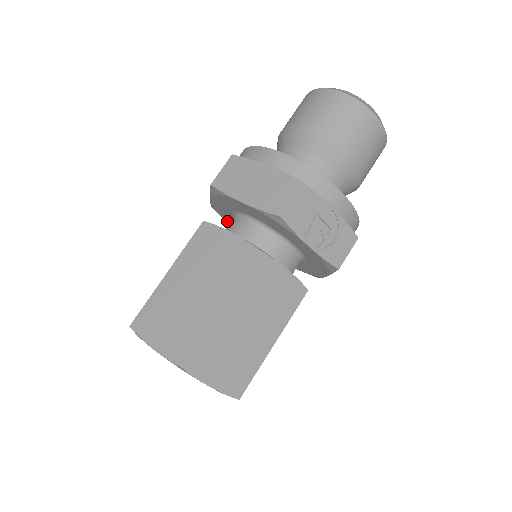
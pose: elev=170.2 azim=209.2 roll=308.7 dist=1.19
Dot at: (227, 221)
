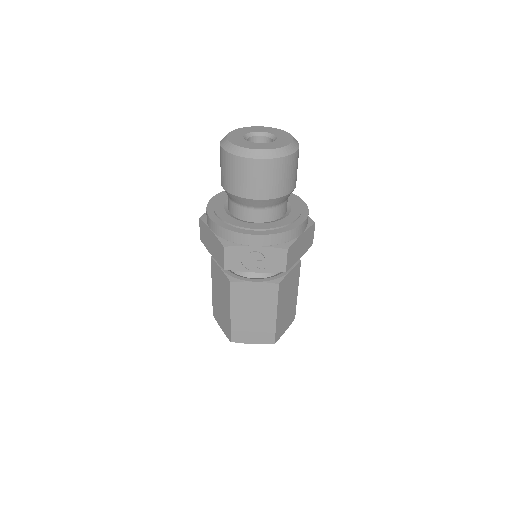
Dot at: occluded
